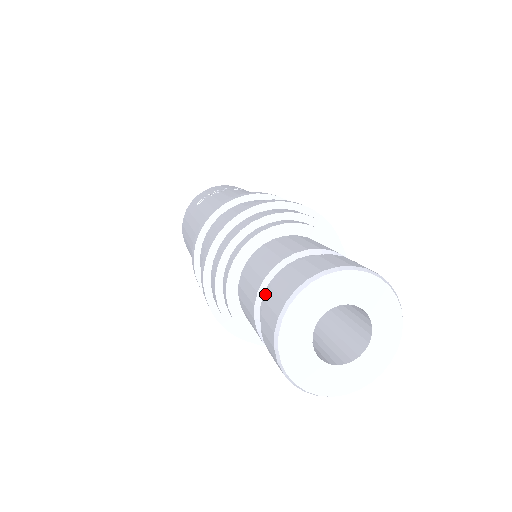
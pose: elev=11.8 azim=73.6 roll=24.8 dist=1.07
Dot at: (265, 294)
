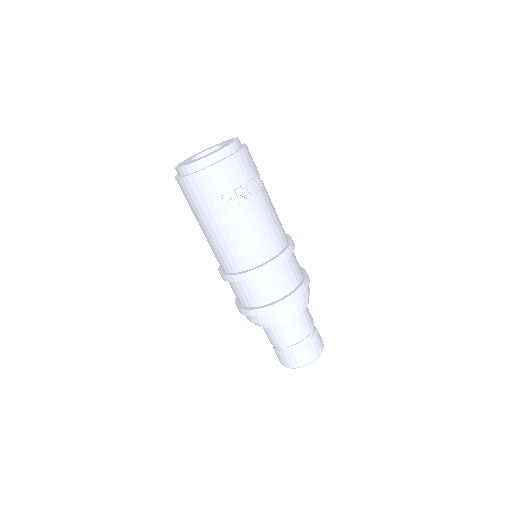
Dot at: (288, 348)
